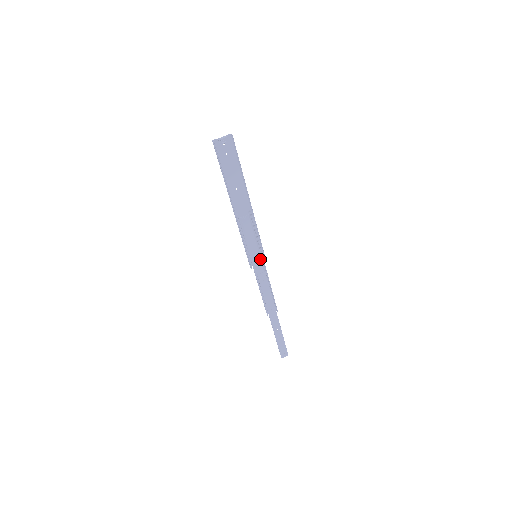
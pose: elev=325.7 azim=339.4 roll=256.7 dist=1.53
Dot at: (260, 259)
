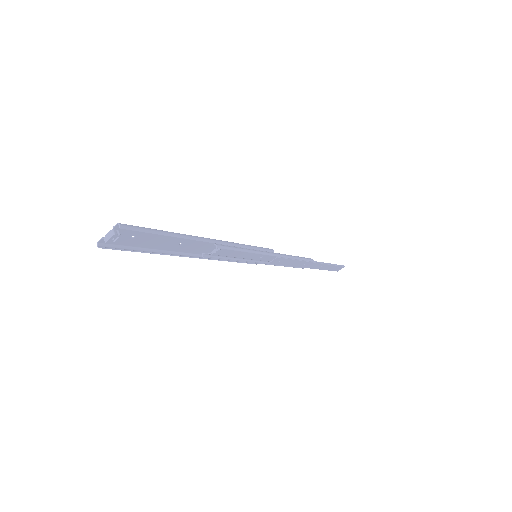
Dot at: occluded
